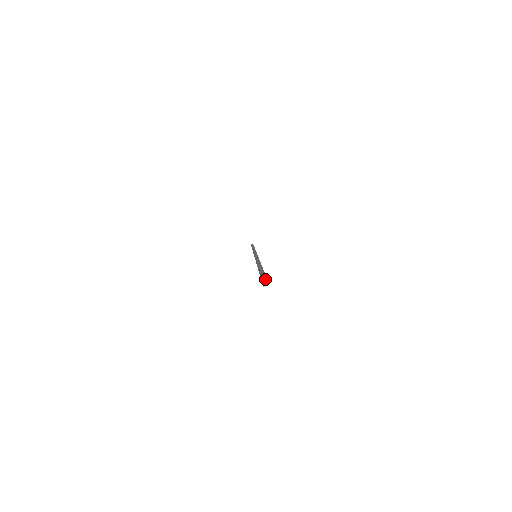
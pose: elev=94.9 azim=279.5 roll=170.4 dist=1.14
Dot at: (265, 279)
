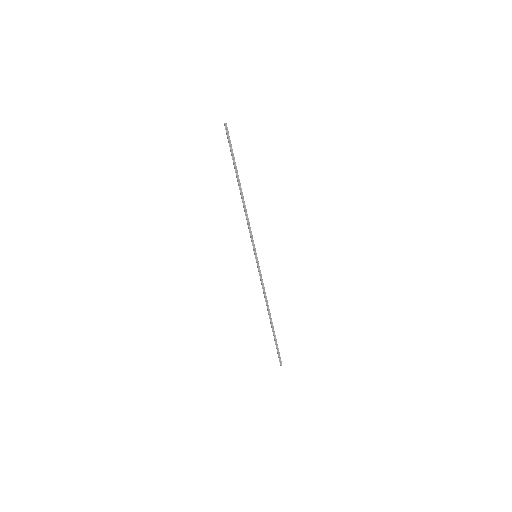
Dot at: (226, 128)
